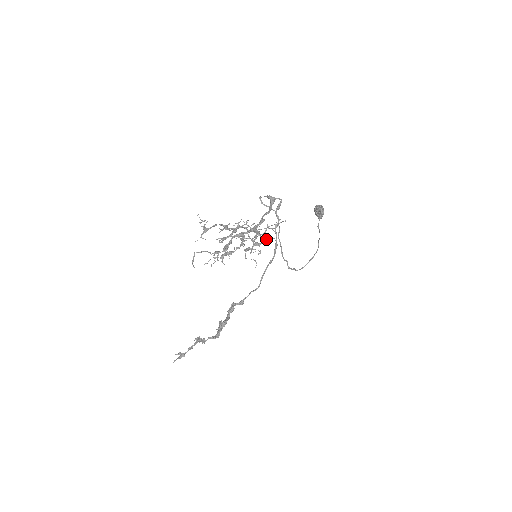
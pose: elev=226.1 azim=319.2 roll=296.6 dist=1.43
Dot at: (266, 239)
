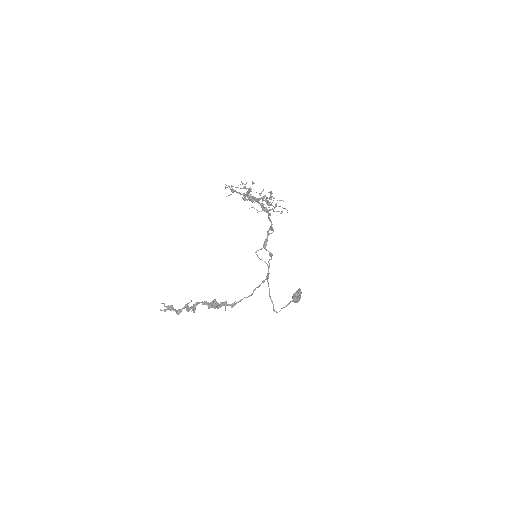
Dot at: (277, 200)
